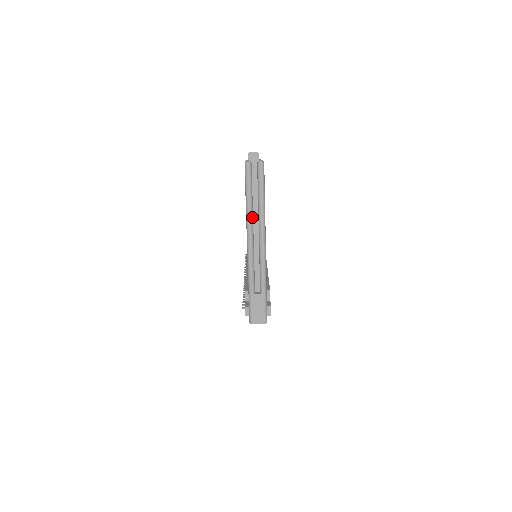
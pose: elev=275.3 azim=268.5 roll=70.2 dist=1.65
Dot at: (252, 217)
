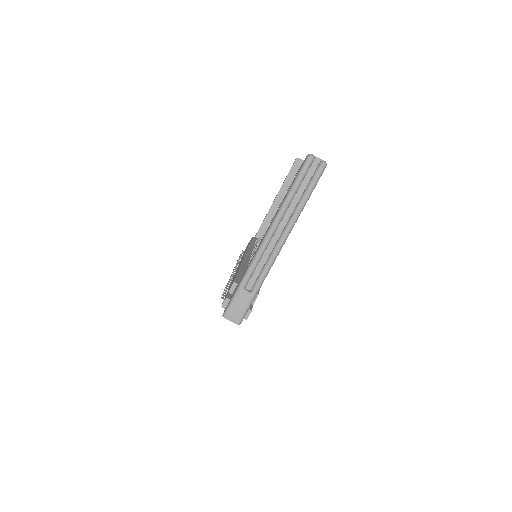
Dot at: (285, 212)
